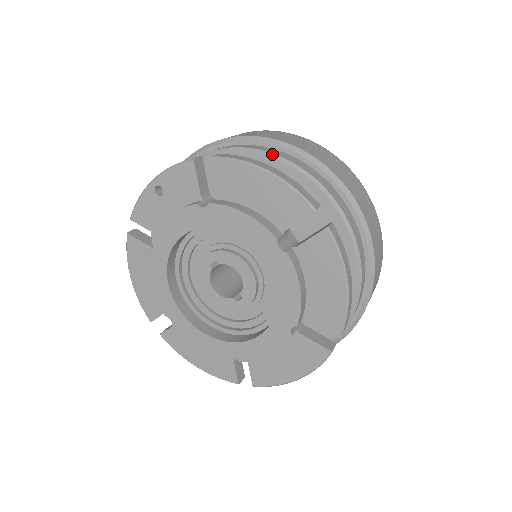
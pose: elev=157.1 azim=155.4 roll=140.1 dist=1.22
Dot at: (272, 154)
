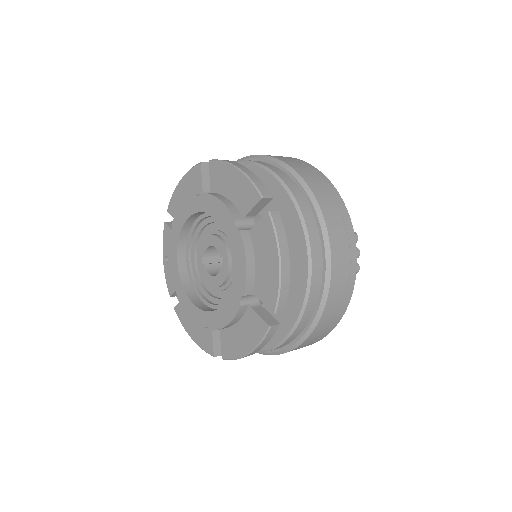
Dot at: occluded
